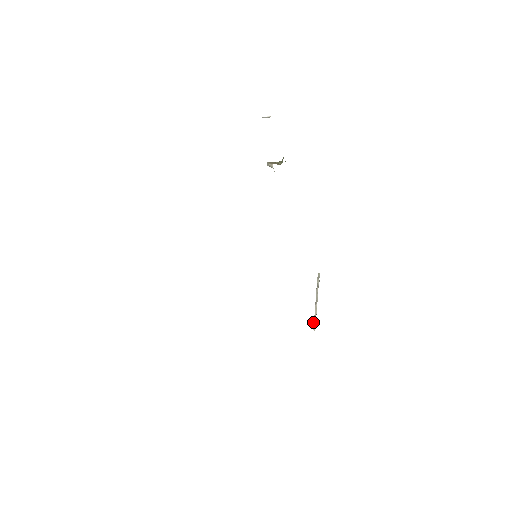
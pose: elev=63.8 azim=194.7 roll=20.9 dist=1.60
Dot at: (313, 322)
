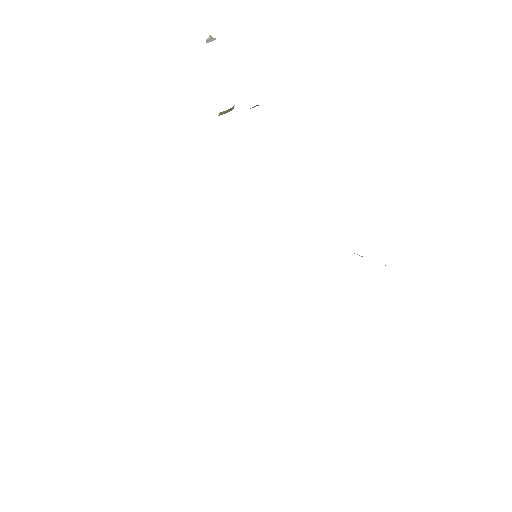
Dot at: occluded
